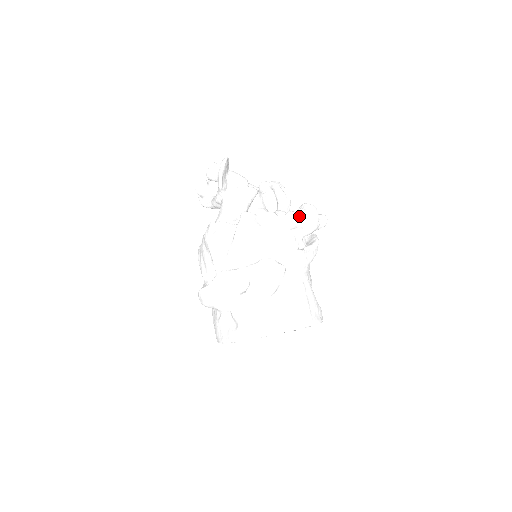
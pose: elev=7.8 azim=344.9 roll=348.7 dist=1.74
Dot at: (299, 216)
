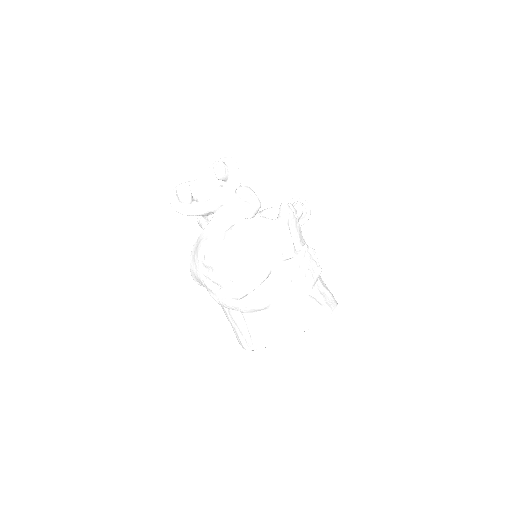
Dot at: occluded
